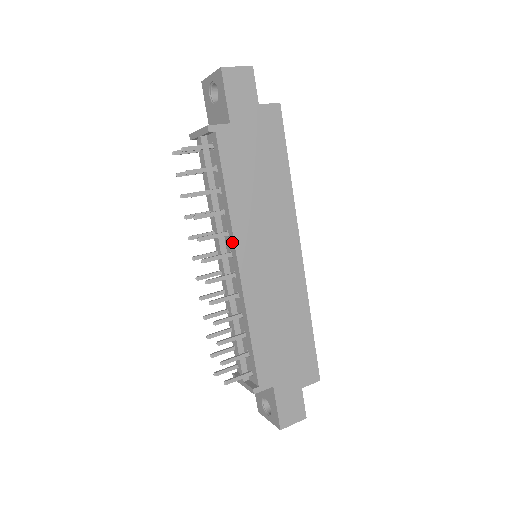
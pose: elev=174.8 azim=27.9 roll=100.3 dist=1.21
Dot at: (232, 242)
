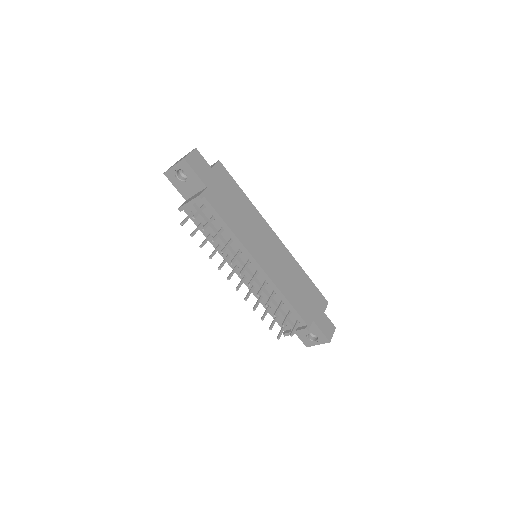
Dot at: (247, 254)
